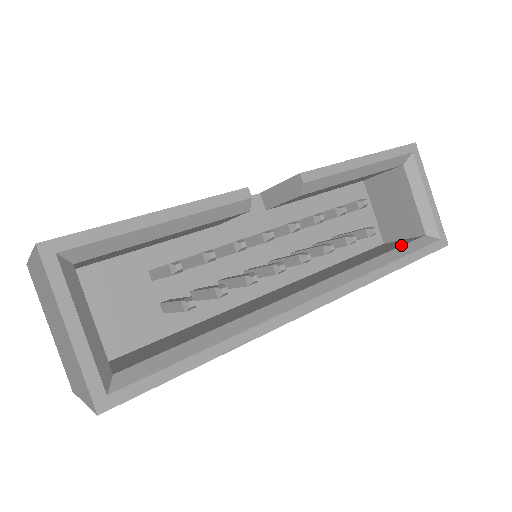
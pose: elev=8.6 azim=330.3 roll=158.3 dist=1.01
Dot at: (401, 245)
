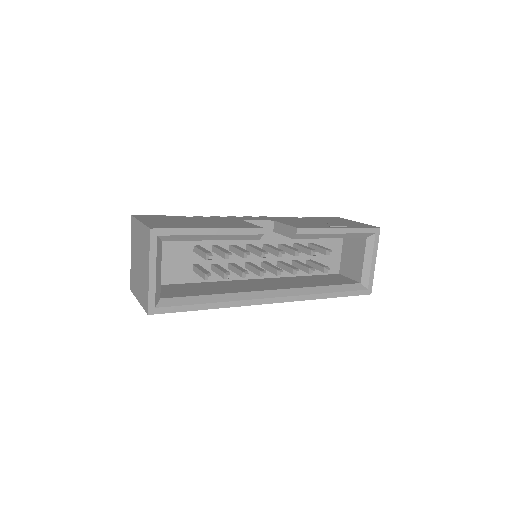
Dot at: (342, 284)
